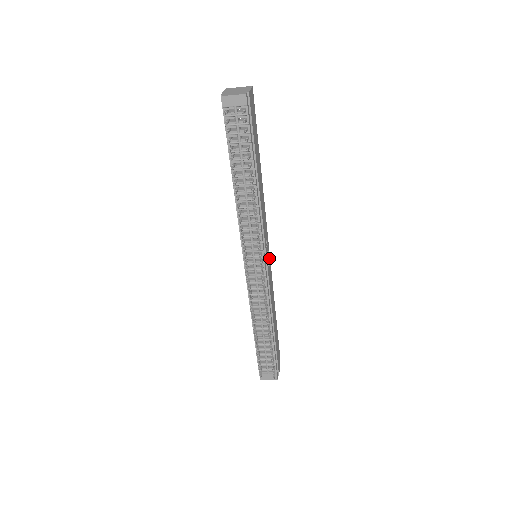
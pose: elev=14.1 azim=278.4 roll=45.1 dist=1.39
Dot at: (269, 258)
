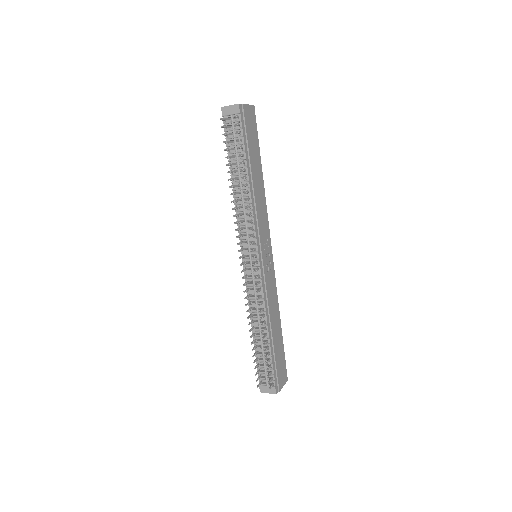
Dot at: (271, 262)
